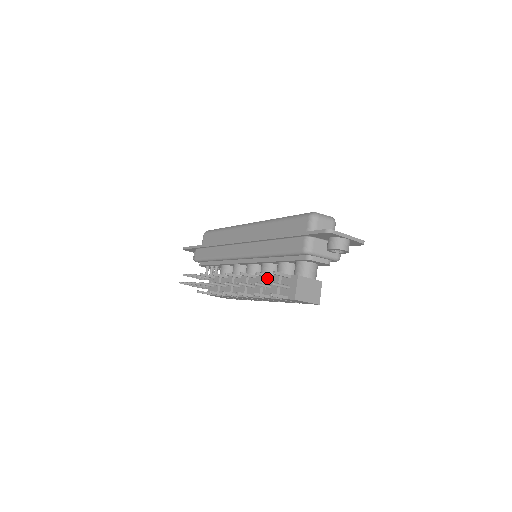
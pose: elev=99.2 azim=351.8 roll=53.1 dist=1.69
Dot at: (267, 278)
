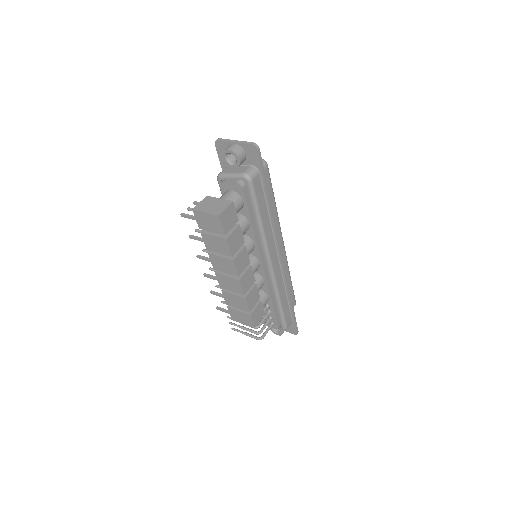
Dot at: occluded
